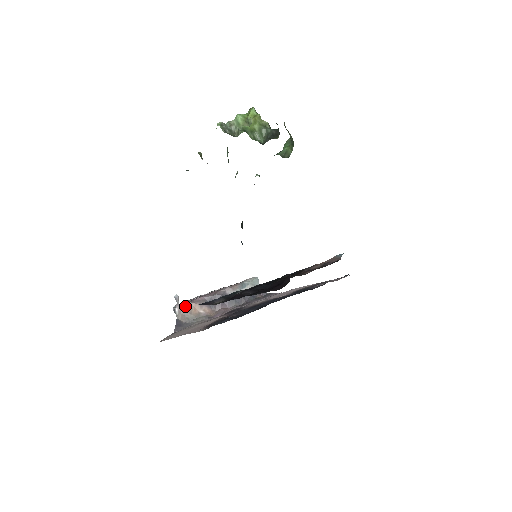
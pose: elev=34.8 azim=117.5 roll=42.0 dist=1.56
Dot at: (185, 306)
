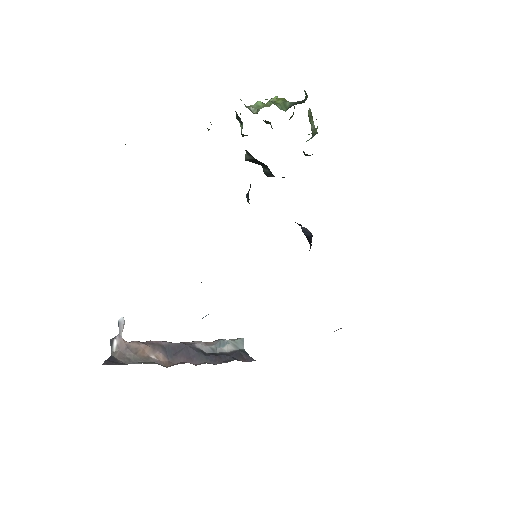
Dot at: (129, 344)
